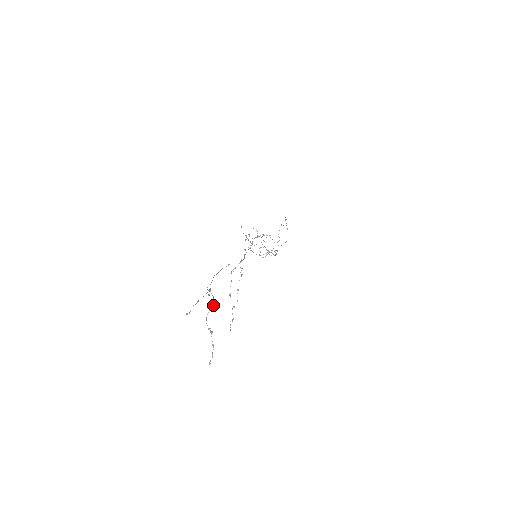
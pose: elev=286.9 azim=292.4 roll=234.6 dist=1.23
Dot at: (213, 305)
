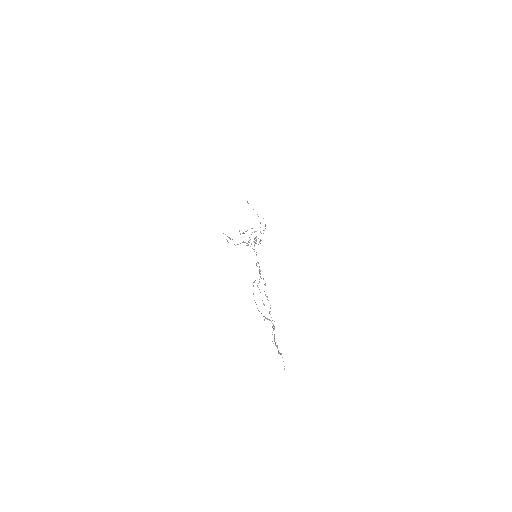
Dot at: occluded
